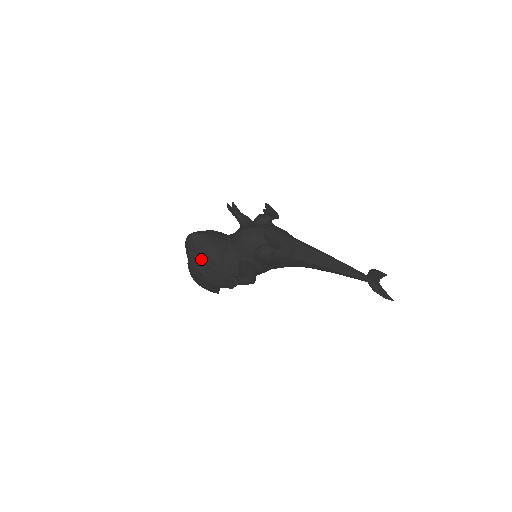
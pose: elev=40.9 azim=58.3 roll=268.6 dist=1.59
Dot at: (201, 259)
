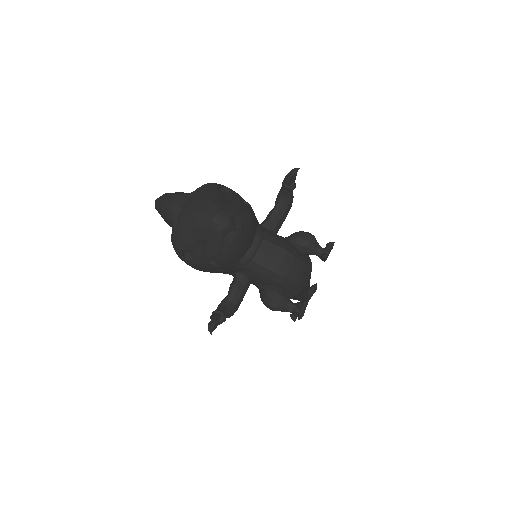
Dot at: (204, 247)
